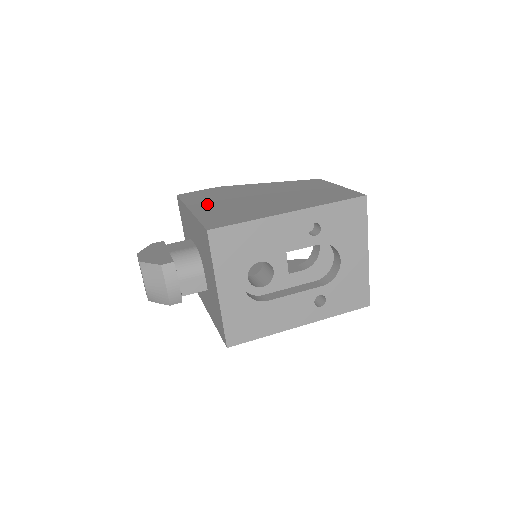
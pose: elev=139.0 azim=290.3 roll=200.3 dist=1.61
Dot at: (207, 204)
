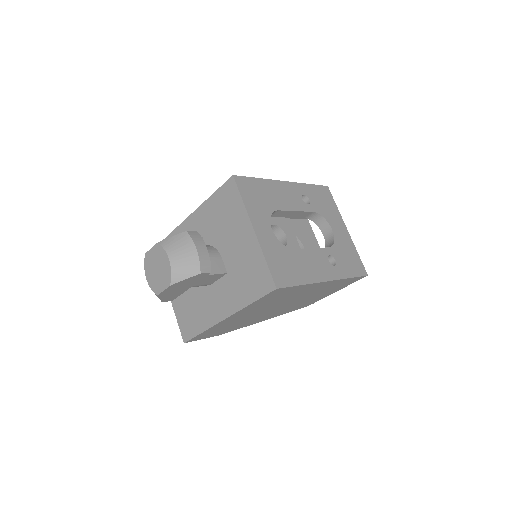
Dot at: occluded
